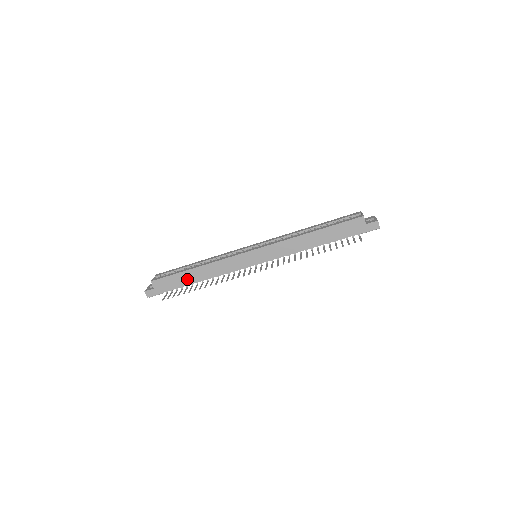
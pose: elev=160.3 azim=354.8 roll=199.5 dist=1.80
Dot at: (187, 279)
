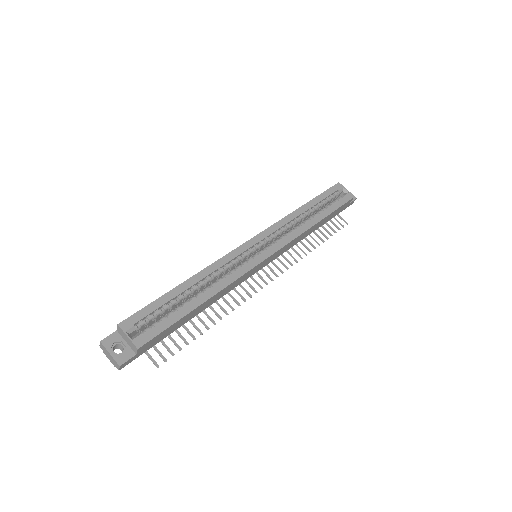
Dot at: (186, 320)
